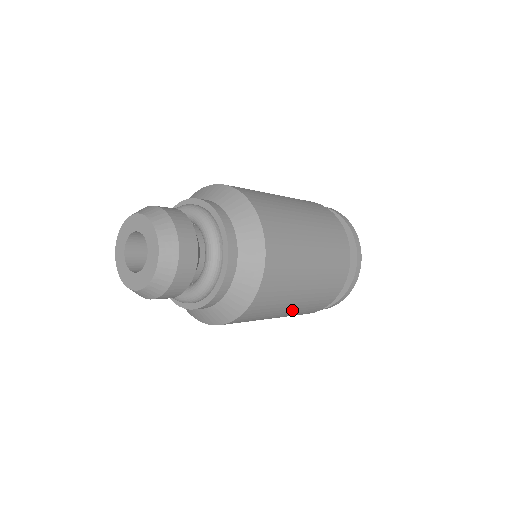
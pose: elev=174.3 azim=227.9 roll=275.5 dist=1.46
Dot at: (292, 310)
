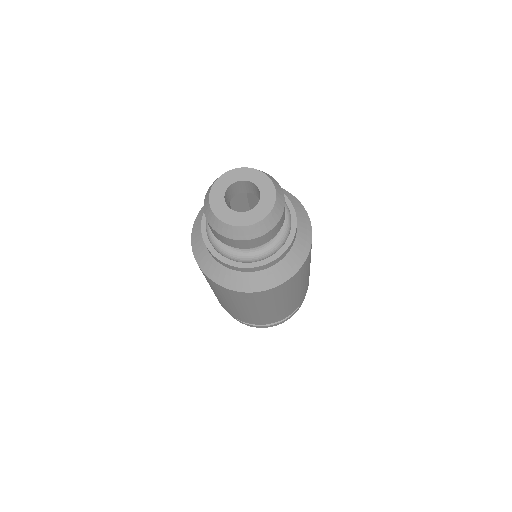
Dot at: (289, 301)
